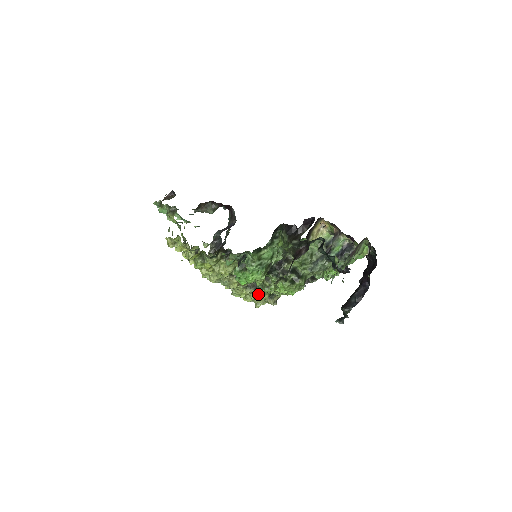
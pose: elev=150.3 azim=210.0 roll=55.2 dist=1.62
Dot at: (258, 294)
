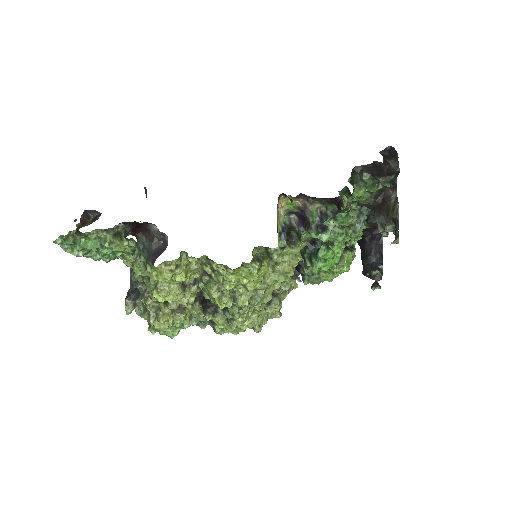
Dot at: (271, 307)
